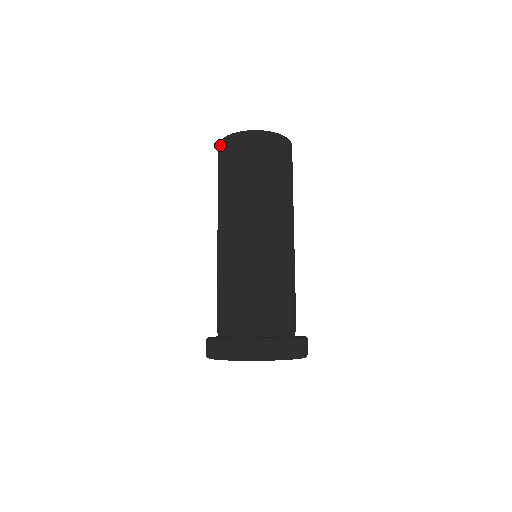
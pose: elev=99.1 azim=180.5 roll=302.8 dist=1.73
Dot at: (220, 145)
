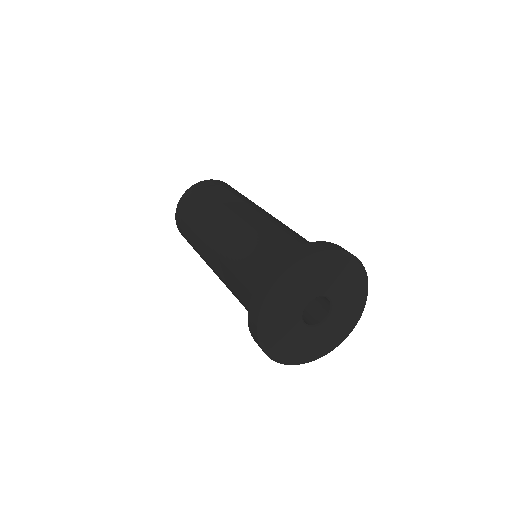
Dot at: (177, 226)
